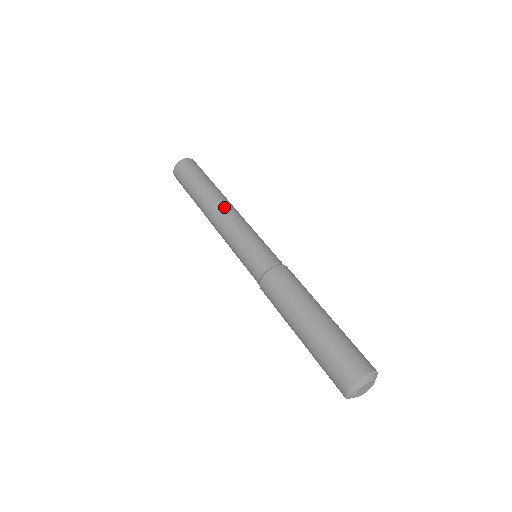
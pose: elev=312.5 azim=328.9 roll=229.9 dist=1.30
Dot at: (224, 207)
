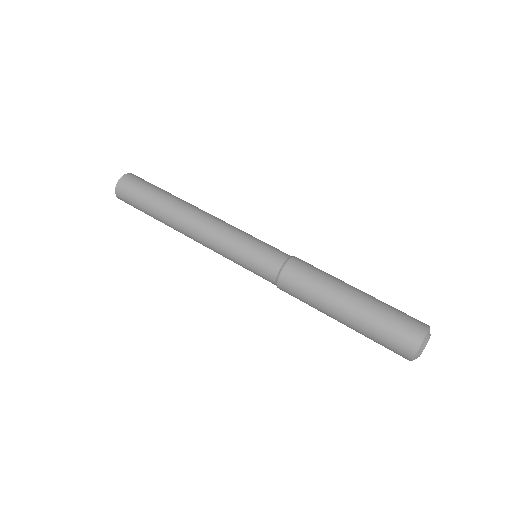
Dot at: occluded
